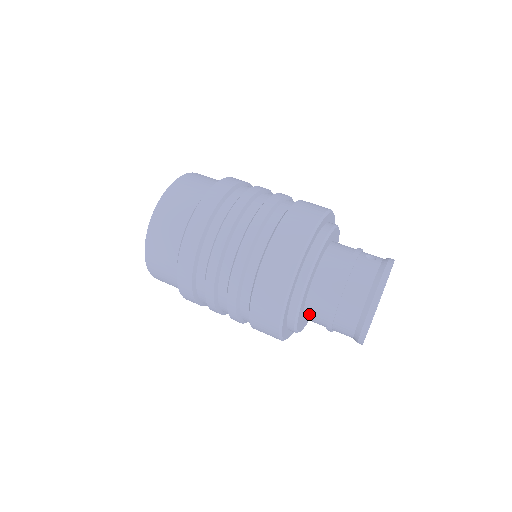
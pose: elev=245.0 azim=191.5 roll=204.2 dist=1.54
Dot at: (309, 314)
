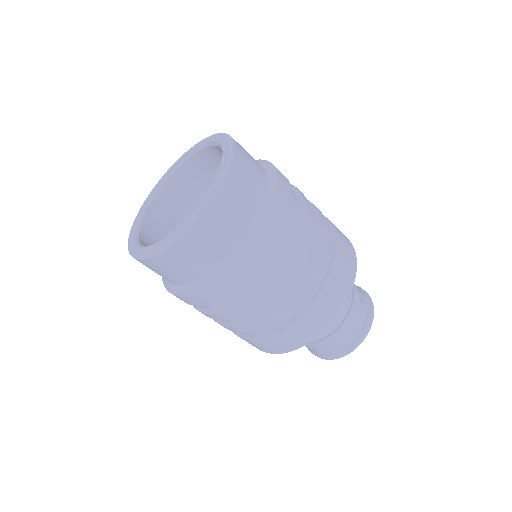
Dot at: occluded
